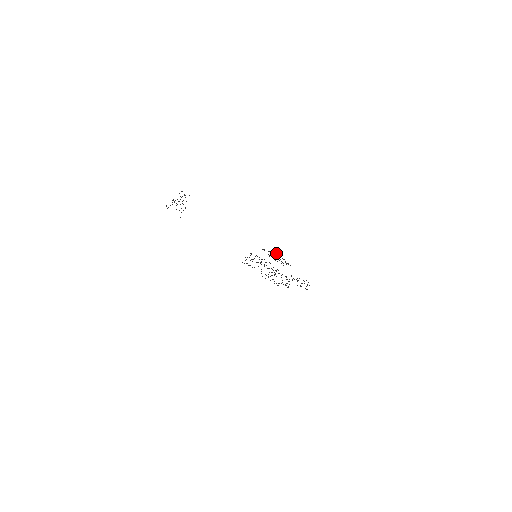
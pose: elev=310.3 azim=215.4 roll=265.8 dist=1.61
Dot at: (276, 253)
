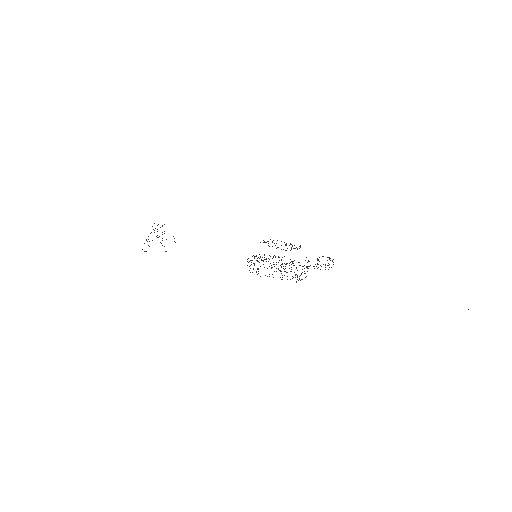
Dot at: (277, 240)
